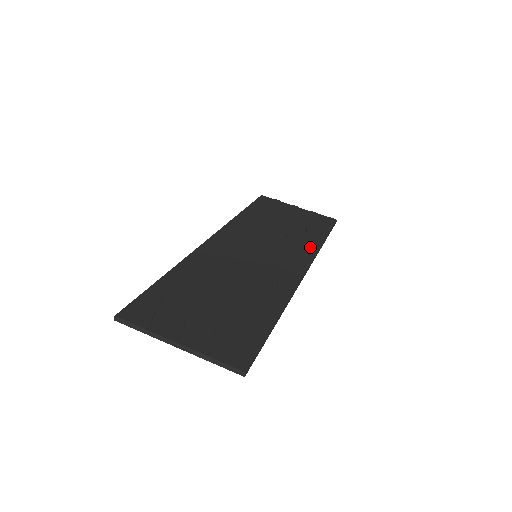
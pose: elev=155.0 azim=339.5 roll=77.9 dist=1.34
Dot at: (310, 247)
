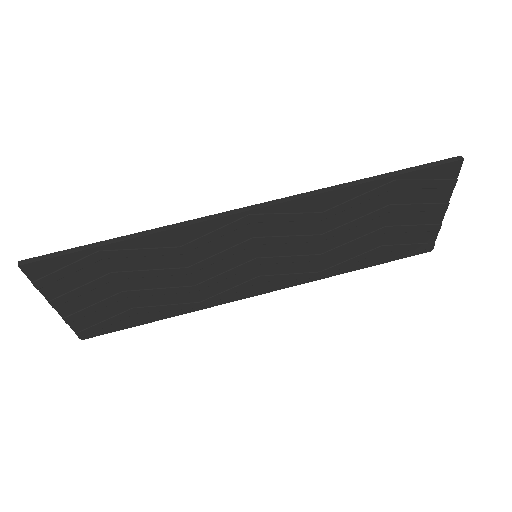
Dot at: (323, 273)
